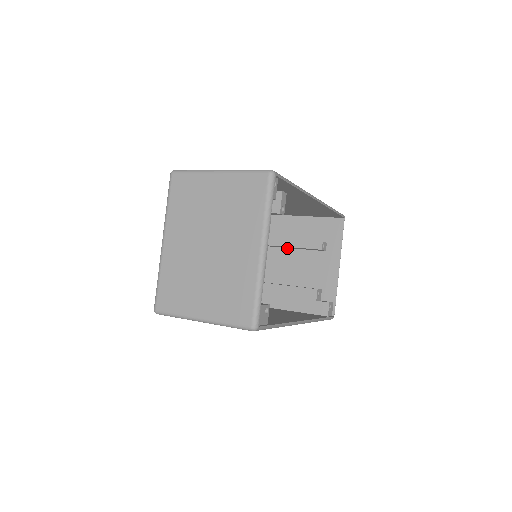
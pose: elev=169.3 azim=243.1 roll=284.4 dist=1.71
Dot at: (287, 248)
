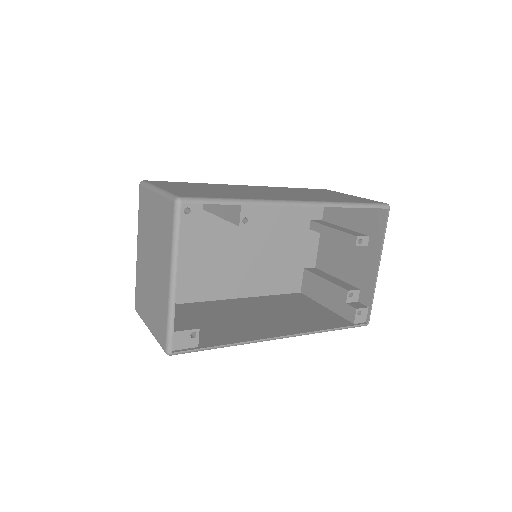
Dot at: occluded
